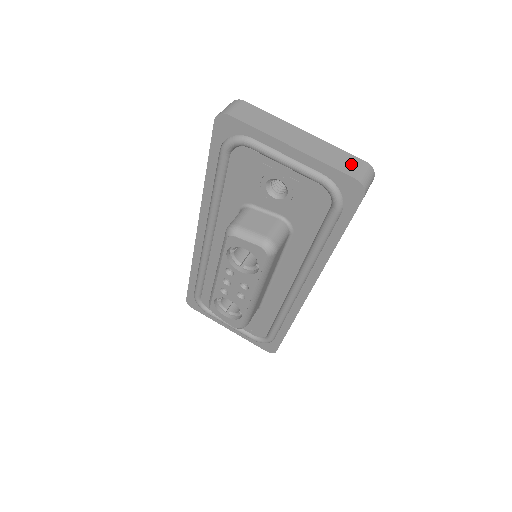
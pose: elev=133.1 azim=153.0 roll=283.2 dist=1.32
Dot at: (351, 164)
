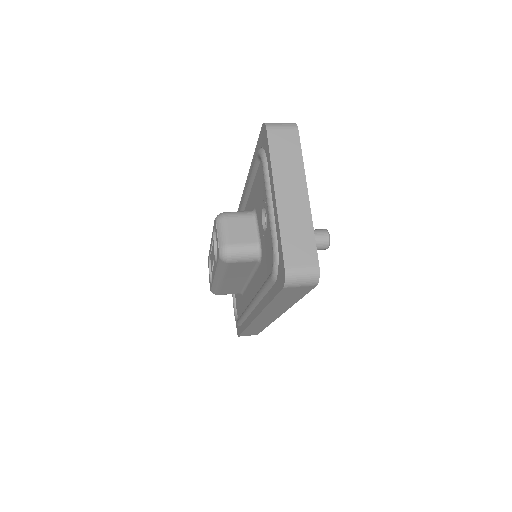
Dot at: (302, 254)
